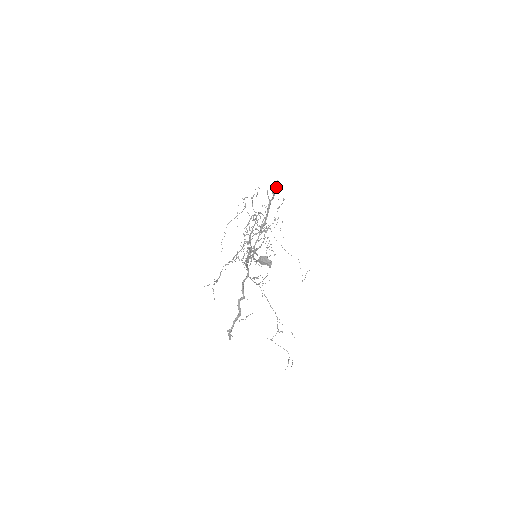
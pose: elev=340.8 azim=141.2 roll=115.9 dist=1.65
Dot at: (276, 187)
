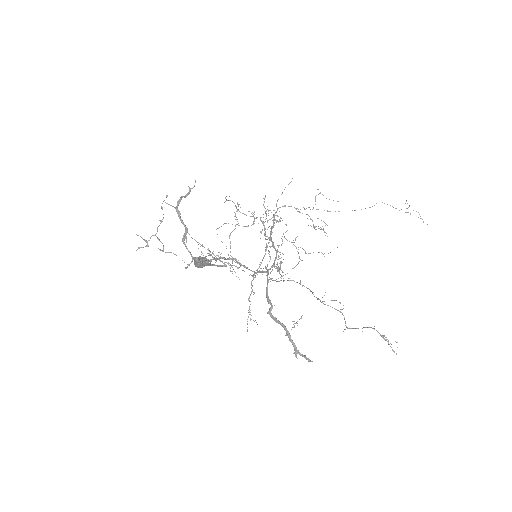
Dot at: (193, 187)
